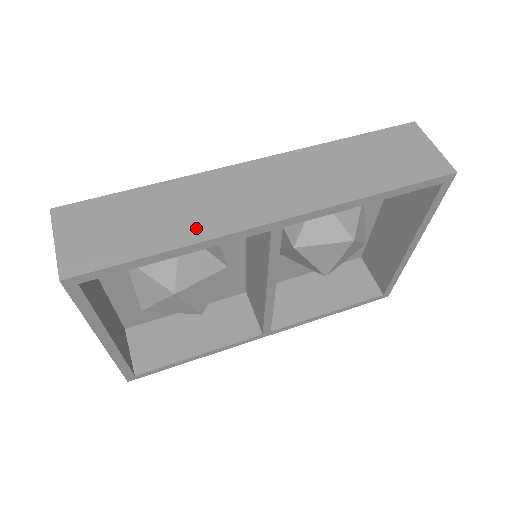
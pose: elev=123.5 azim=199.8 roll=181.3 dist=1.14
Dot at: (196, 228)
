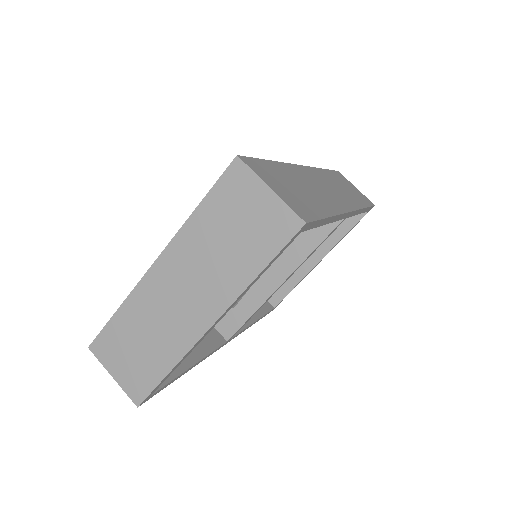
Dot at: (328, 204)
